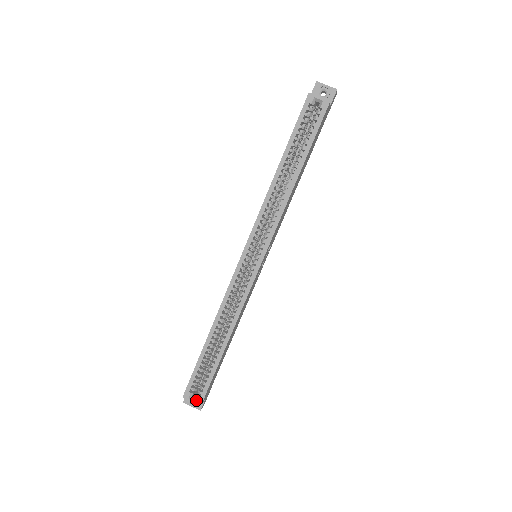
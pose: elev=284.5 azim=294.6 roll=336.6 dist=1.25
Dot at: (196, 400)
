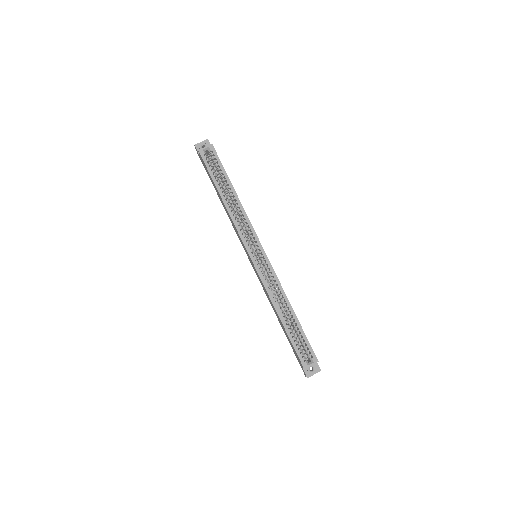
Dot at: (313, 362)
